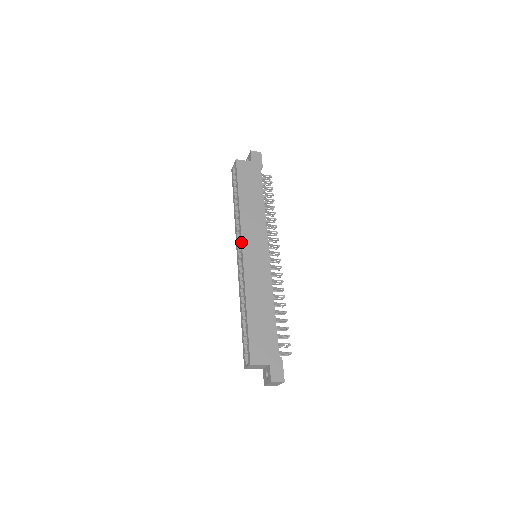
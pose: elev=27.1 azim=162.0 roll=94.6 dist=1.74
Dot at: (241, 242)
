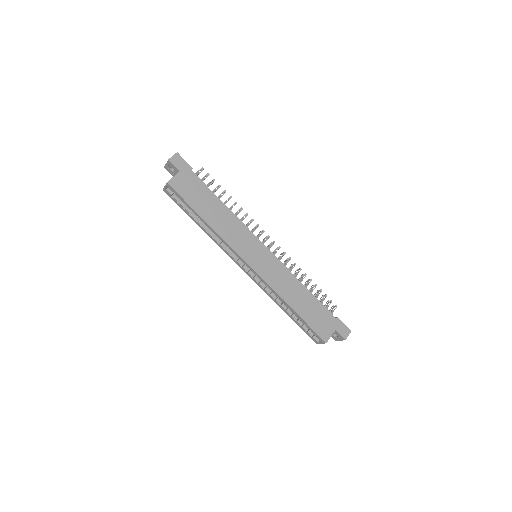
Dot at: (242, 259)
